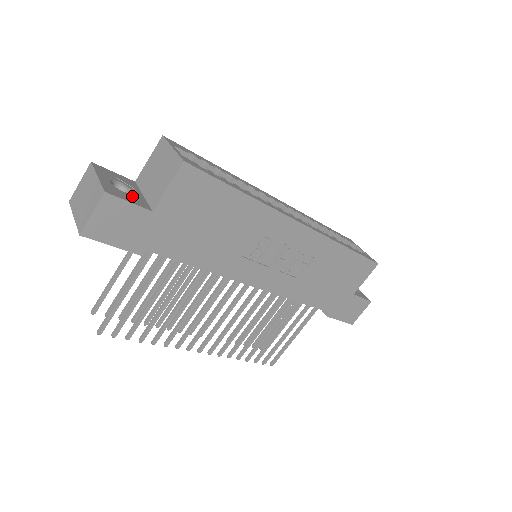
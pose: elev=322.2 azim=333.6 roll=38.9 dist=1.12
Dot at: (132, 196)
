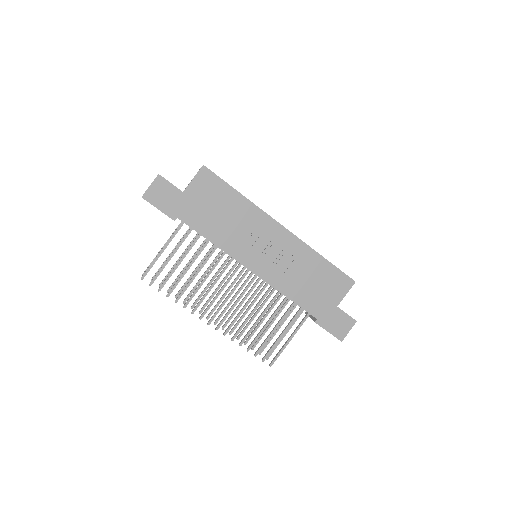
Dot at: occluded
